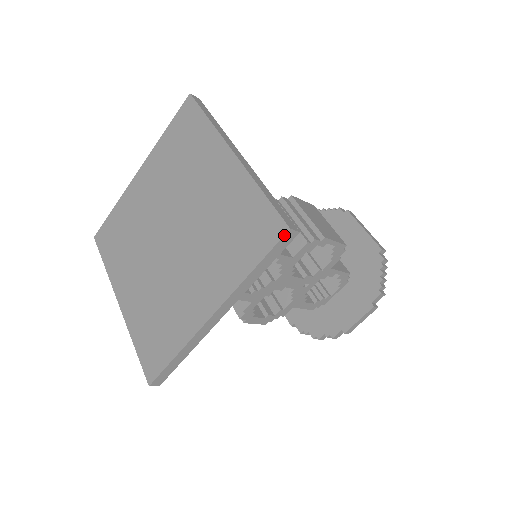
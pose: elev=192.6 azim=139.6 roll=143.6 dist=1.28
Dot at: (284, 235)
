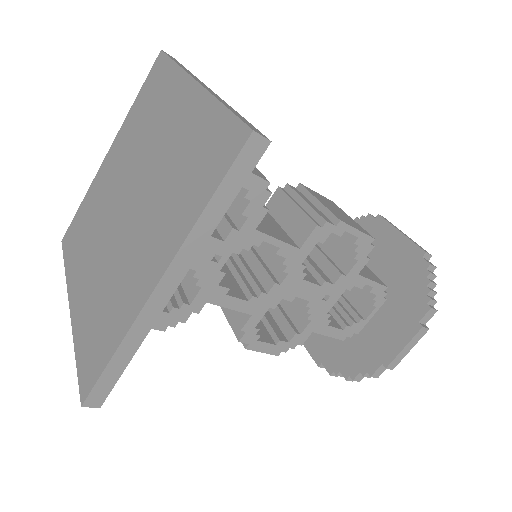
Dot at: (245, 142)
